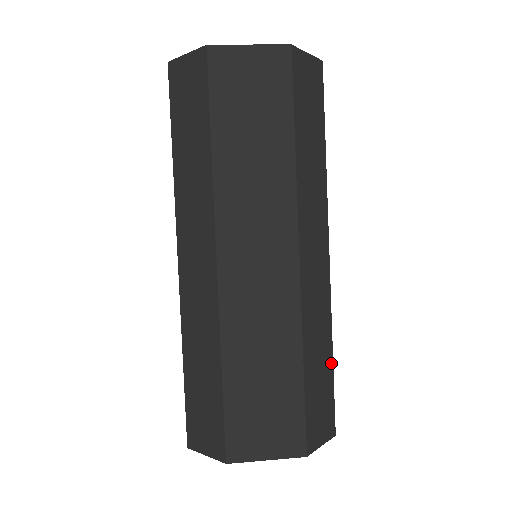
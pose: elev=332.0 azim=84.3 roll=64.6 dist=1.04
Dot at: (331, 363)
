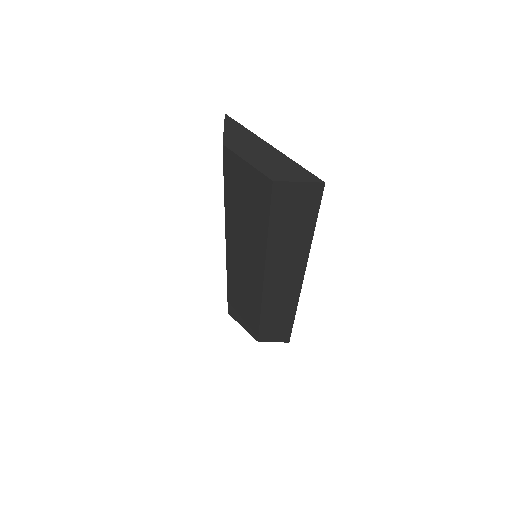
Dot at: (292, 321)
